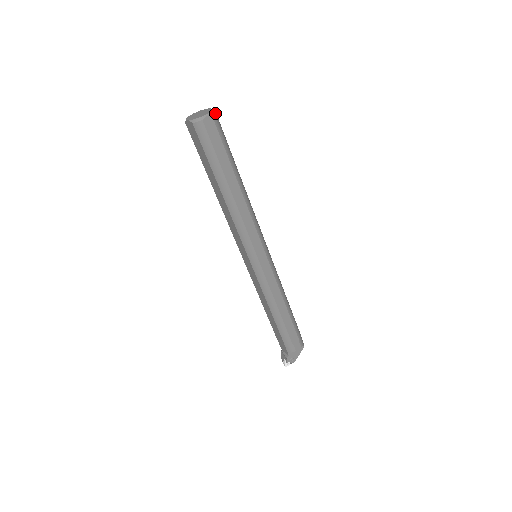
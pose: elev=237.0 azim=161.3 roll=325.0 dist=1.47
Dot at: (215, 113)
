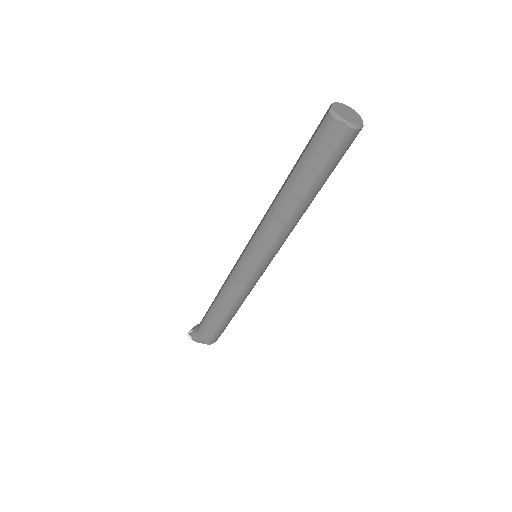
Dot at: (357, 130)
